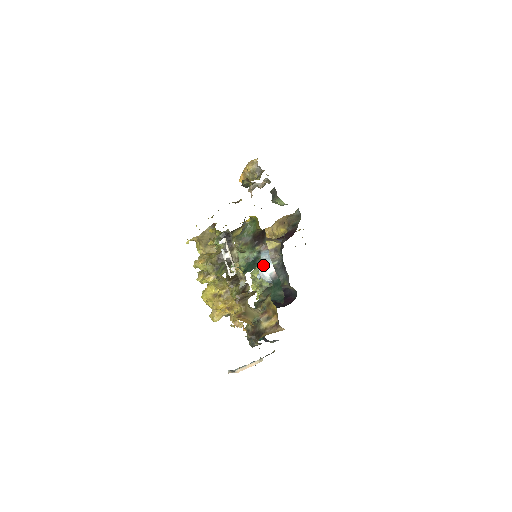
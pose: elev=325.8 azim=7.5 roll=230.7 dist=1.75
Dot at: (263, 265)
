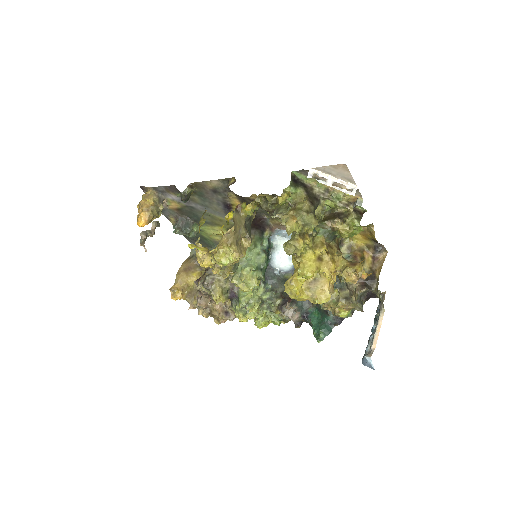
Dot at: occluded
